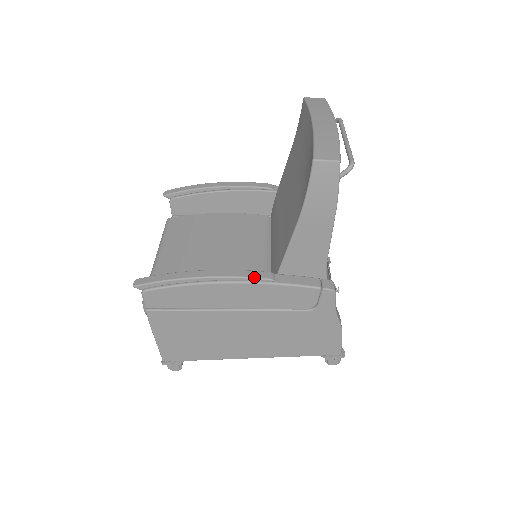
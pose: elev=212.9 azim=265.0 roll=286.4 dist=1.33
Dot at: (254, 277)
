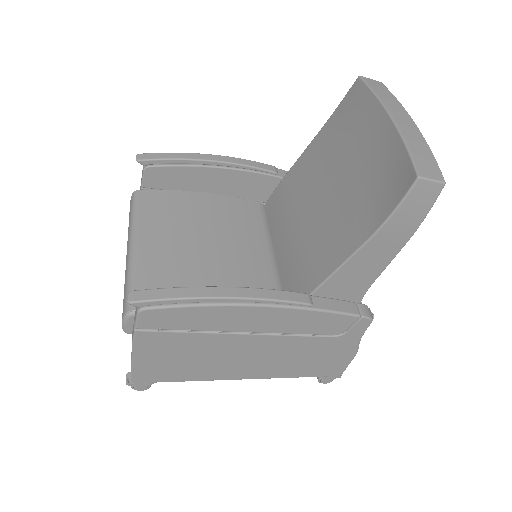
Dot at: (292, 301)
